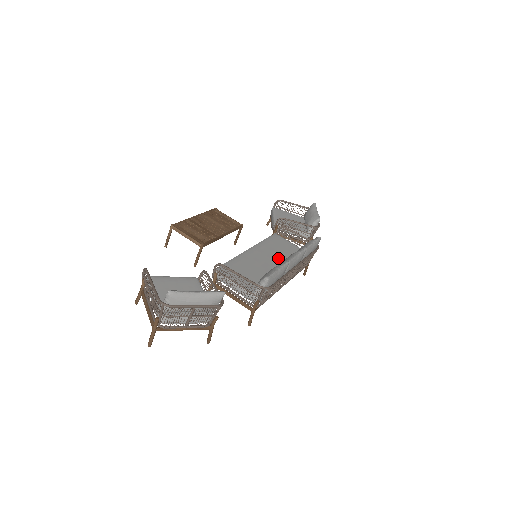
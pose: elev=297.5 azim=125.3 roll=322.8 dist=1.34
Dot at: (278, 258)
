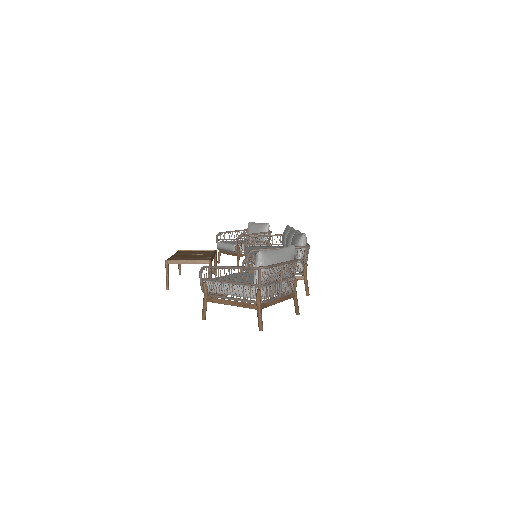
Dot at: occluded
